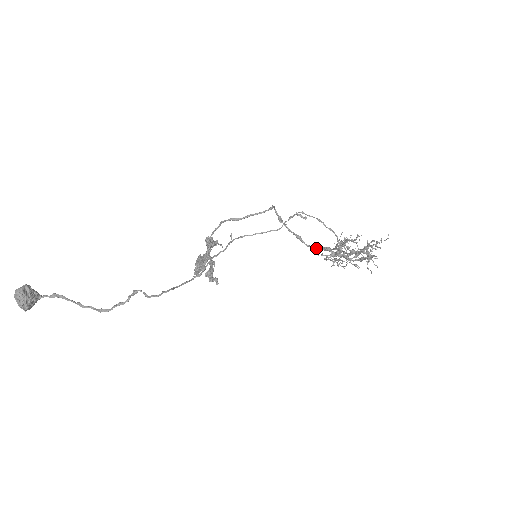
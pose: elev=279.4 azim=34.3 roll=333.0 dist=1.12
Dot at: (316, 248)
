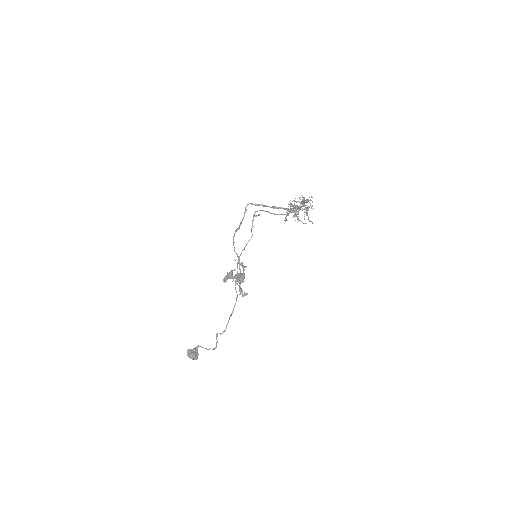
Dot at: occluded
